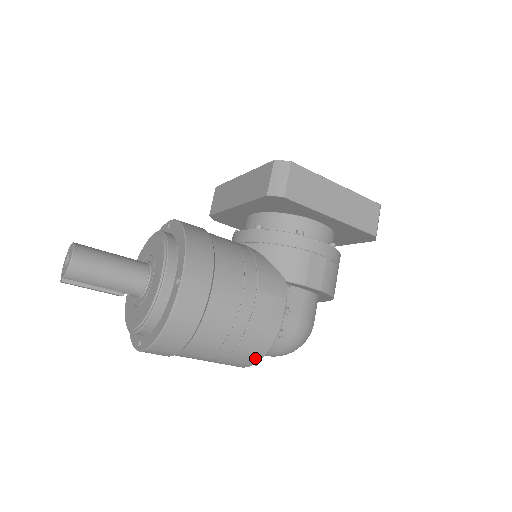
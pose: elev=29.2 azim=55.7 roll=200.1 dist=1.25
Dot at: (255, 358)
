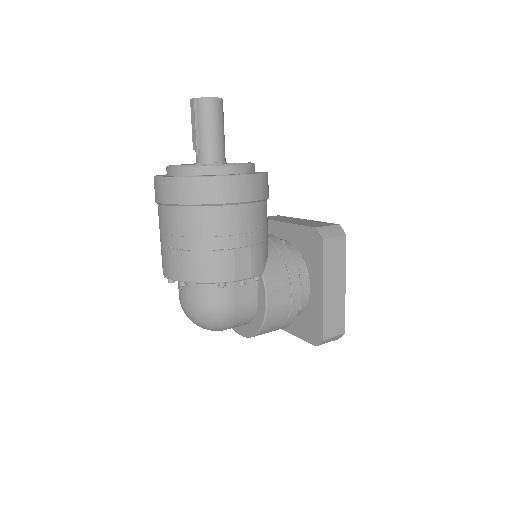
Dot at: (191, 276)
